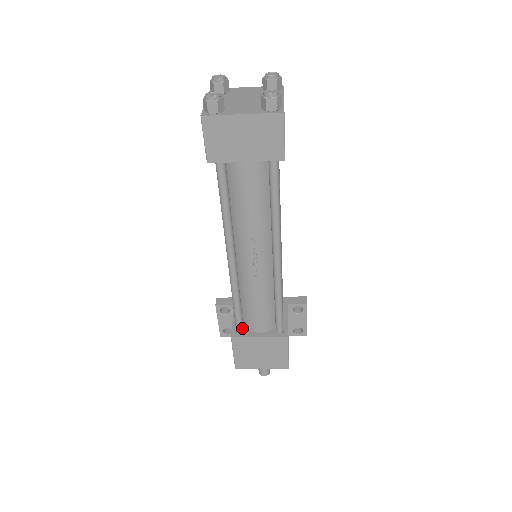
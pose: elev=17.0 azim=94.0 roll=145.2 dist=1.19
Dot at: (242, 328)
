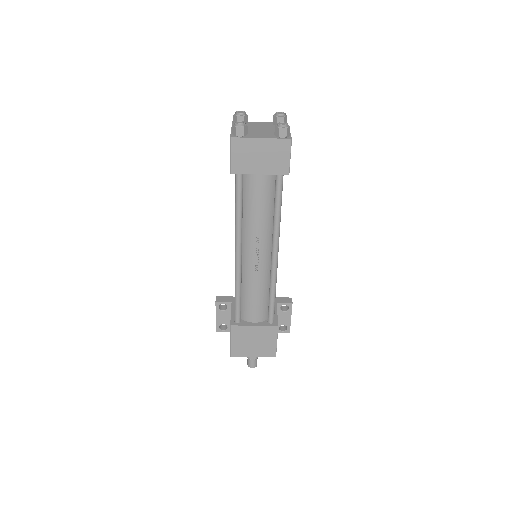
Dot at: (240, 318)
